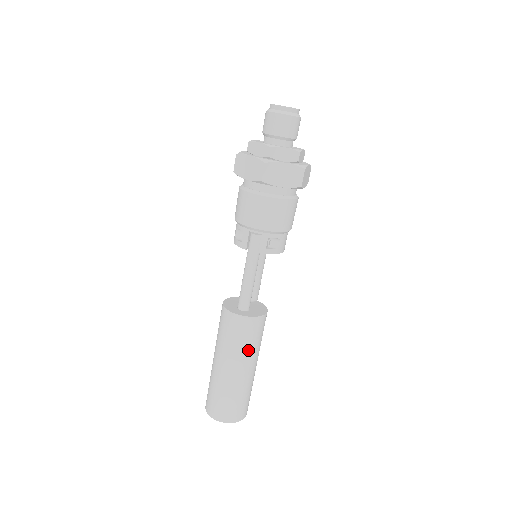
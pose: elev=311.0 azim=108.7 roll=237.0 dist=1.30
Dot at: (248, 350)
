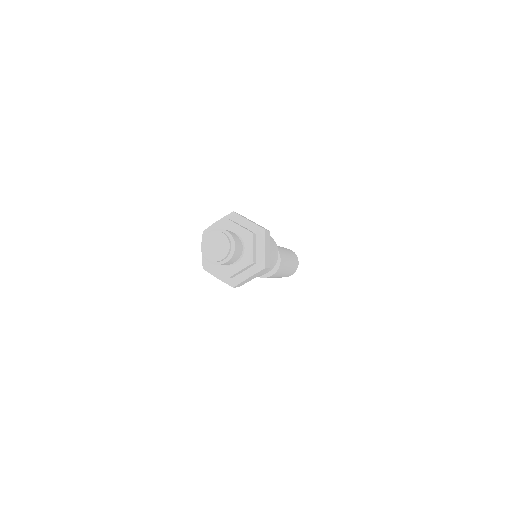
Dot at: occluded
